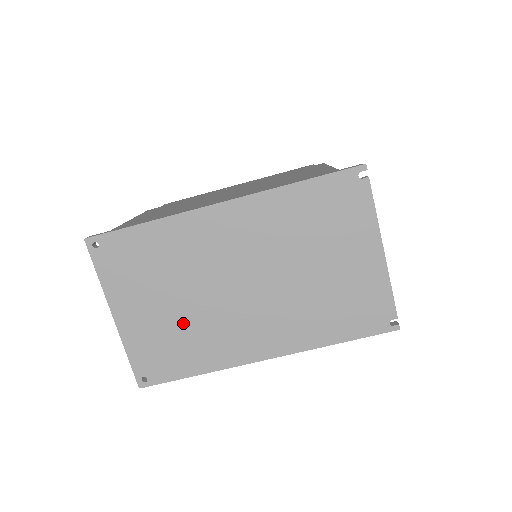
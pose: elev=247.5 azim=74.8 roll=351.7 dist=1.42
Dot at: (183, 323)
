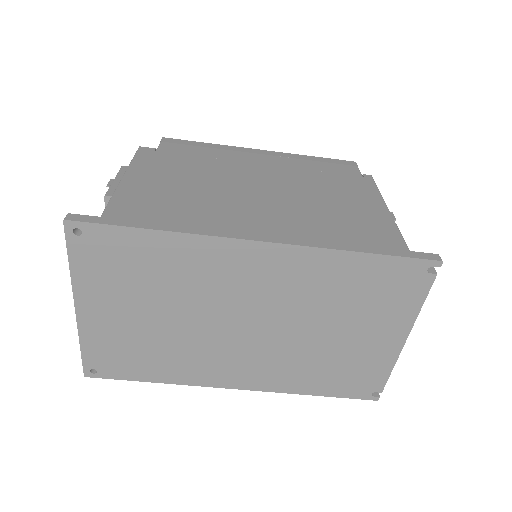
Dot at: (160, 337)
